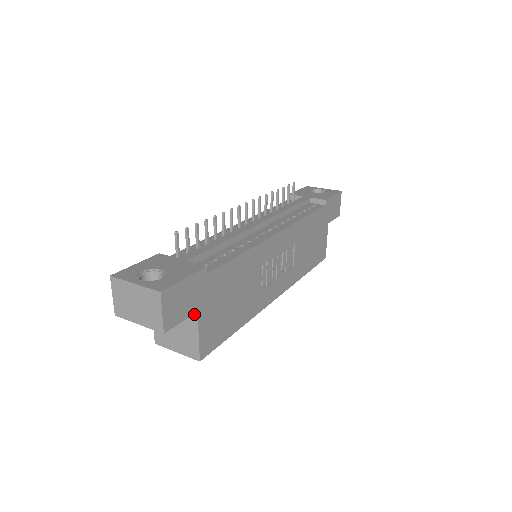
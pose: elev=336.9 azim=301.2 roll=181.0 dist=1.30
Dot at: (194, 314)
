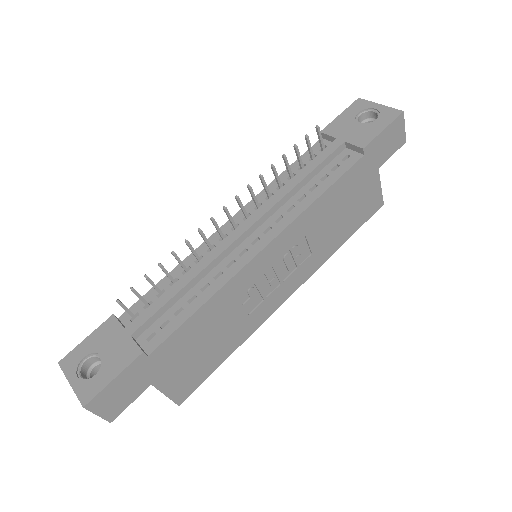
Dot at: (151, 383)
